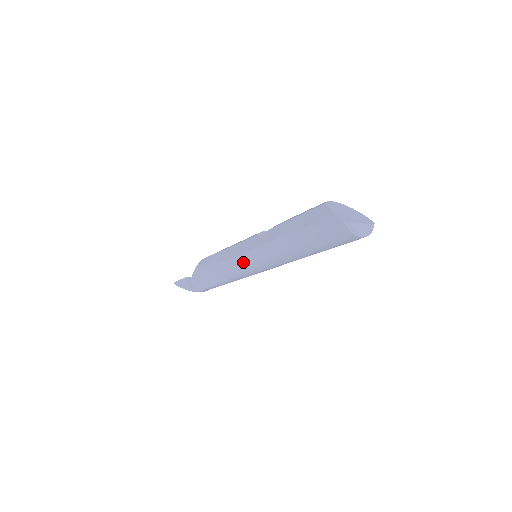
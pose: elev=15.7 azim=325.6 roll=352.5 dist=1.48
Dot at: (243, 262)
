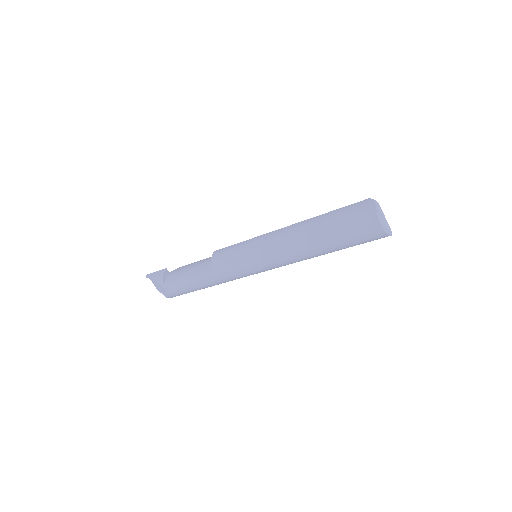
Dot at: (246, 245)
